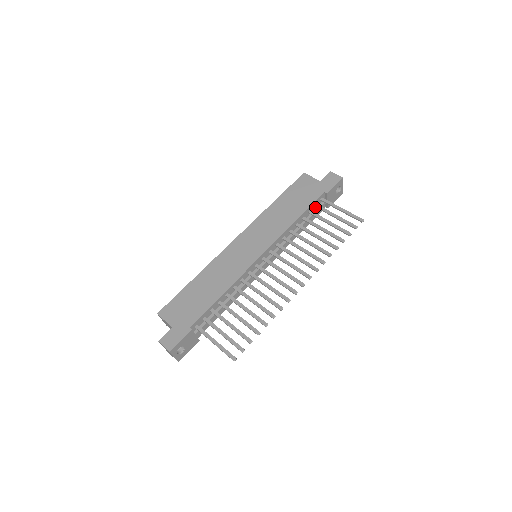
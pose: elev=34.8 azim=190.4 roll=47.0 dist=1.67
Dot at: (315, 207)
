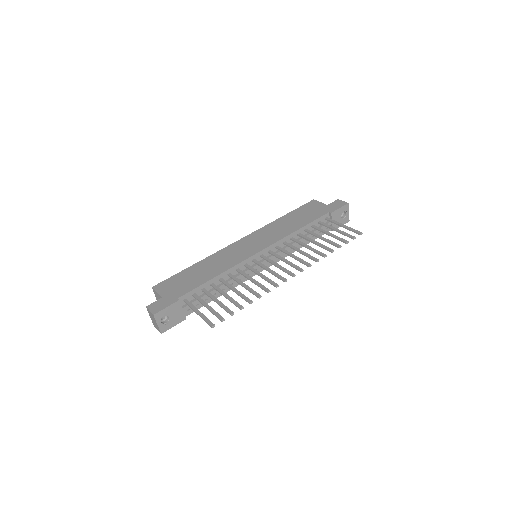
Dot at: (319, 224)
